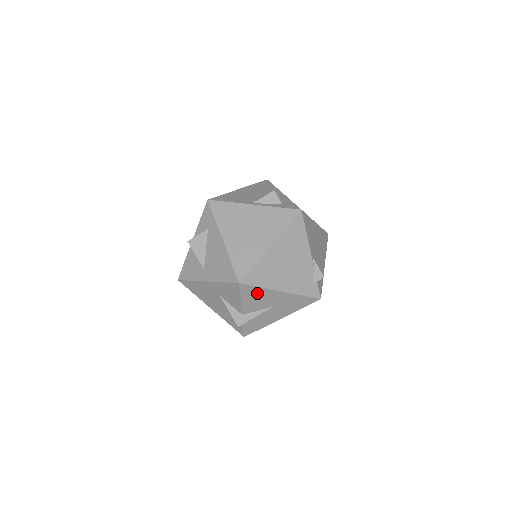
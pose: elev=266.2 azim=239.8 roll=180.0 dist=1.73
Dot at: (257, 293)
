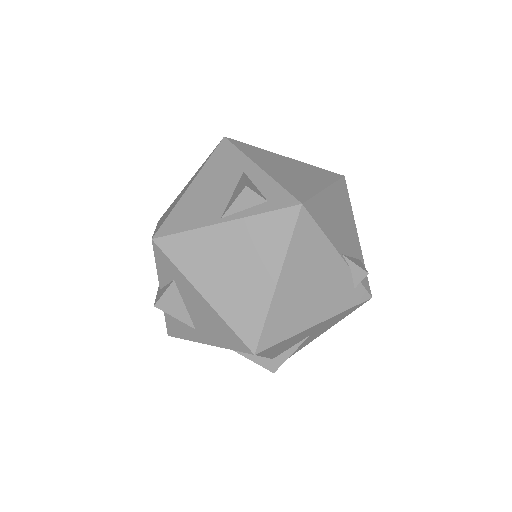
Dot at: (283, 343)
